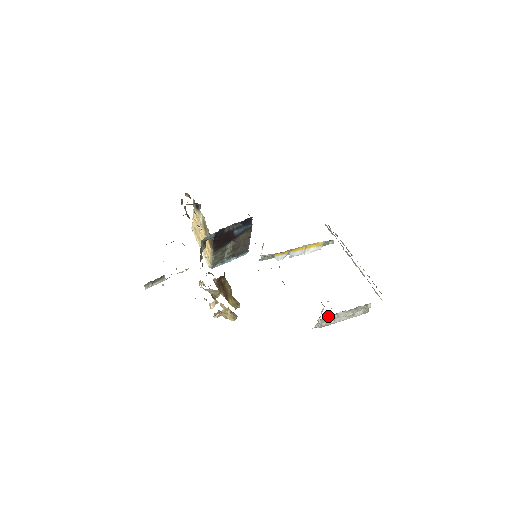
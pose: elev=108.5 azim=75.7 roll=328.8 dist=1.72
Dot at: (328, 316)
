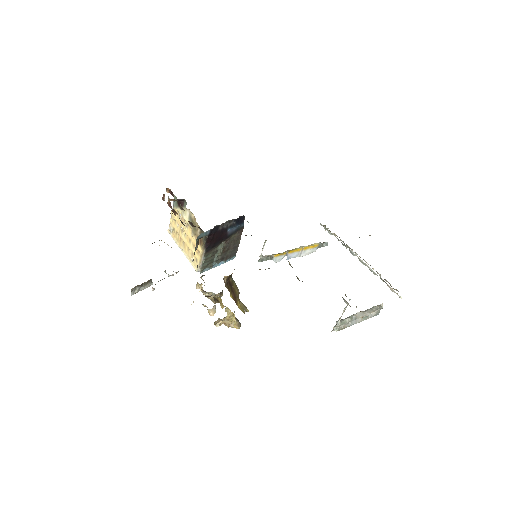
Dot at: occluded
